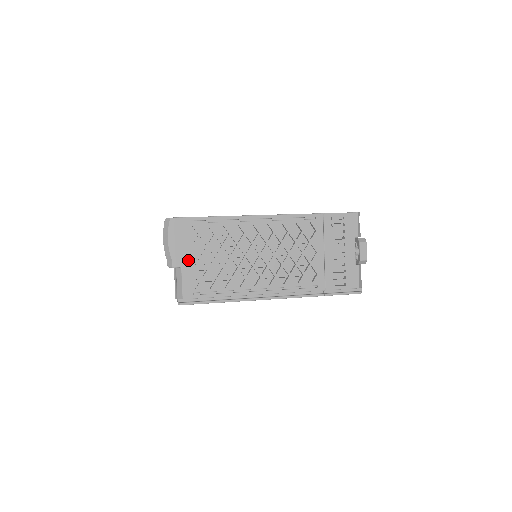
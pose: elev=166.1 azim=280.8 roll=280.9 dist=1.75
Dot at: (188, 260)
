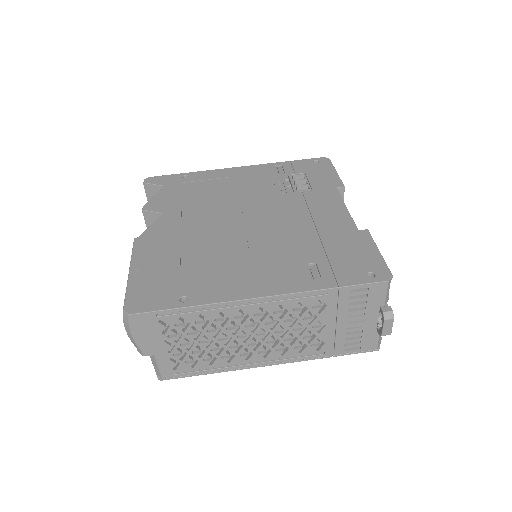
Dot at: (161, 349)
